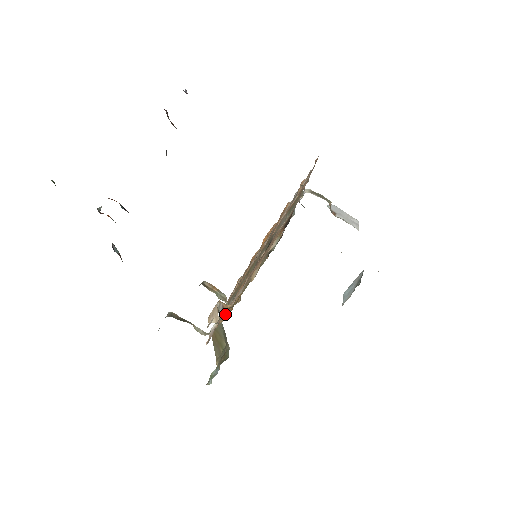
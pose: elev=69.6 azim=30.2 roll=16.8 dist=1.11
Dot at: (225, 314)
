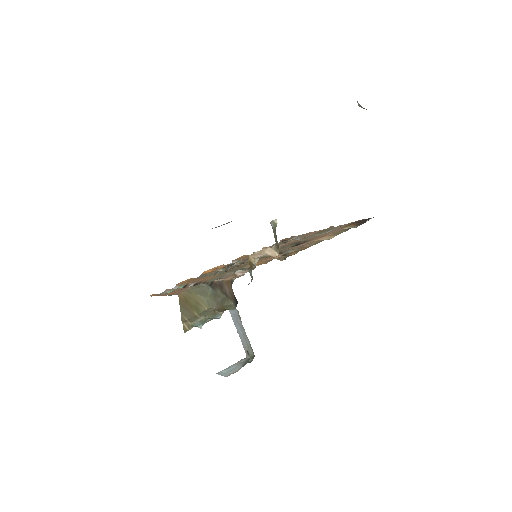
Dot at: (278, 257)
